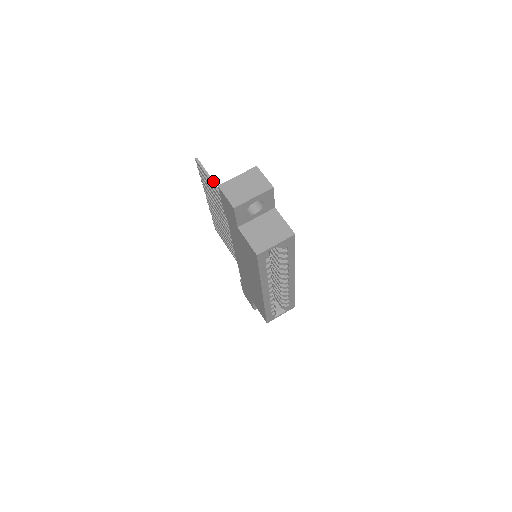
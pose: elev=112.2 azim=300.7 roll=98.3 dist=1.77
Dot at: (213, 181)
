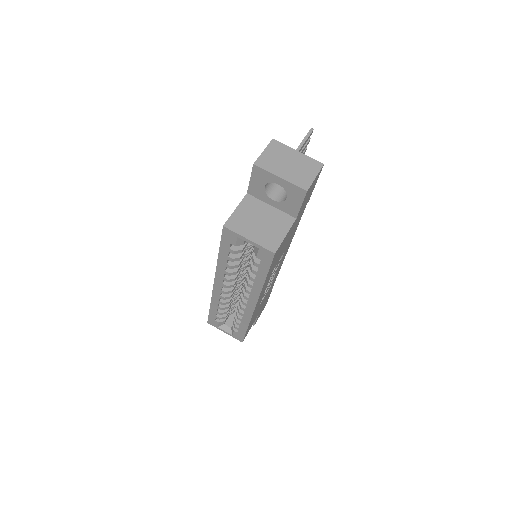
Dot at: occluded
